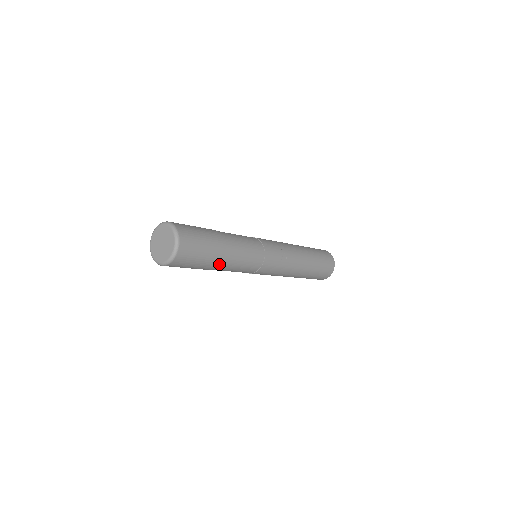
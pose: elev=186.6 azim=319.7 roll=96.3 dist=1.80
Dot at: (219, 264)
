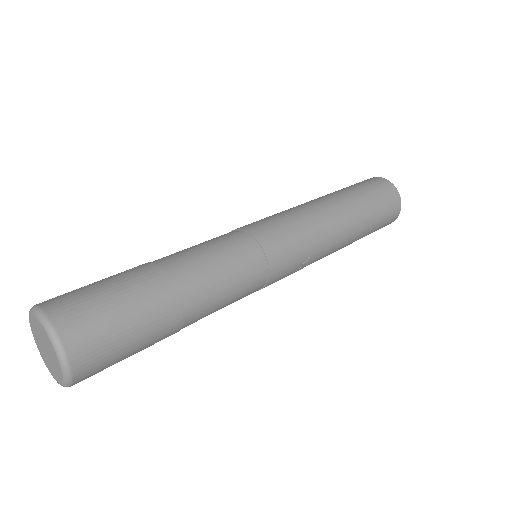
Dot at: occluded
